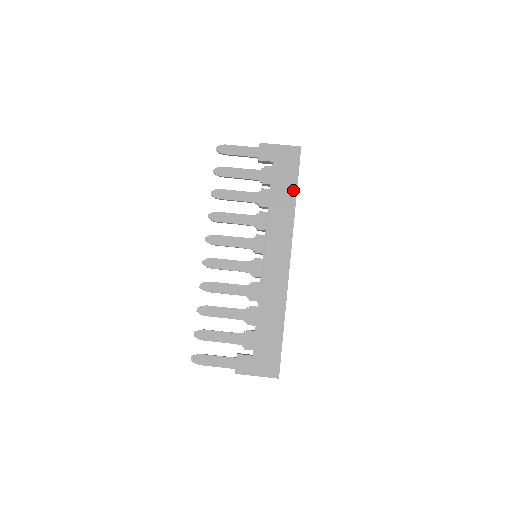
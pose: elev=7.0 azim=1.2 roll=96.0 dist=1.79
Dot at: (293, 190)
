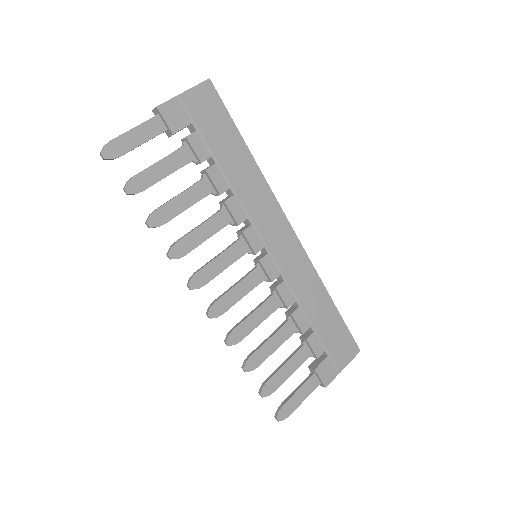
Dot at: (241, 145)
